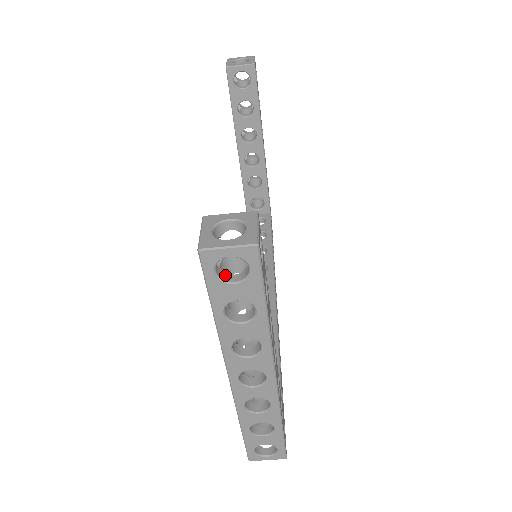
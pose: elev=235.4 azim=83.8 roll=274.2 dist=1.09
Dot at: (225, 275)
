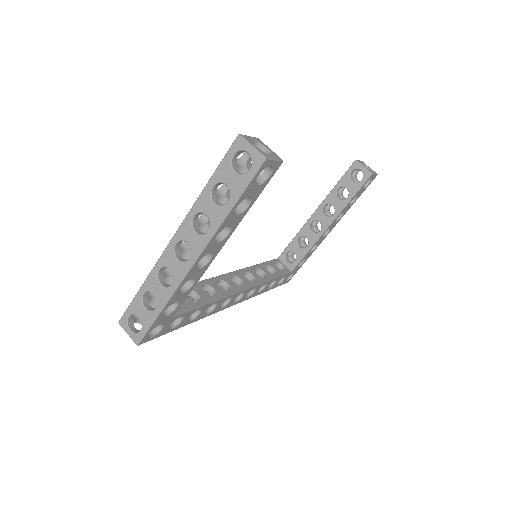
Dot at: (235, 166)
